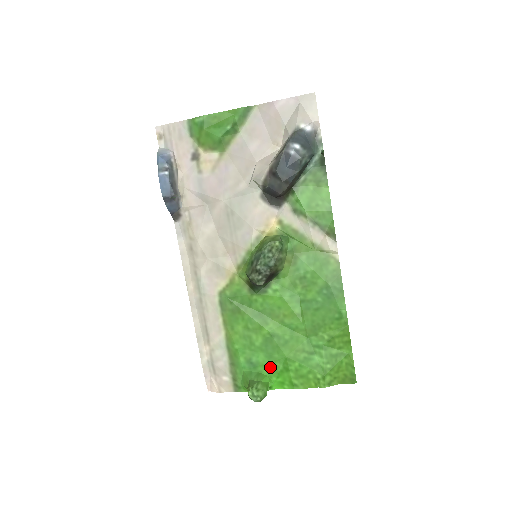
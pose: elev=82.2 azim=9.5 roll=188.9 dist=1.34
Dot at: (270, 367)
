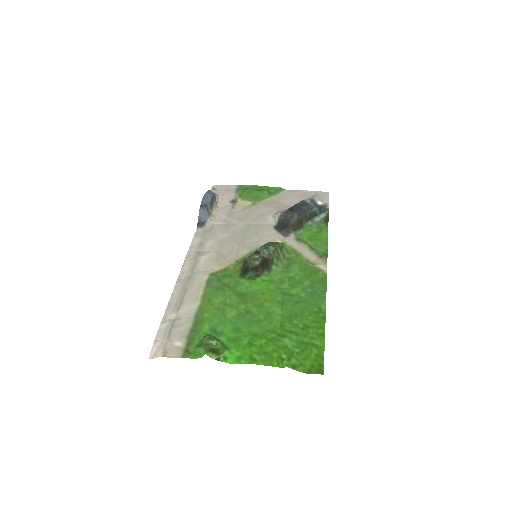
Dot at: (233, 339)
